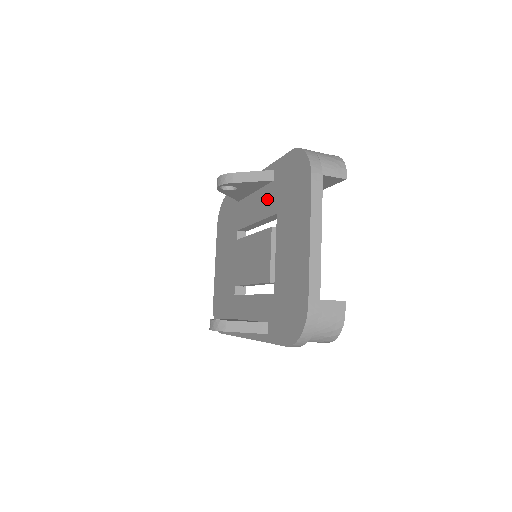
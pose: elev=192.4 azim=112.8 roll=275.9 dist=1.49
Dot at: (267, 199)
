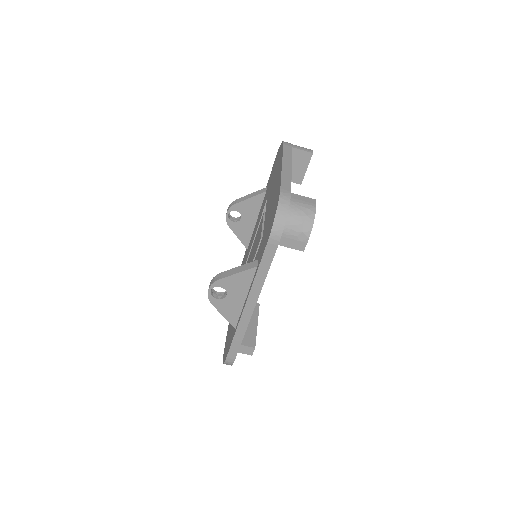
Dot at: (262, 206)
